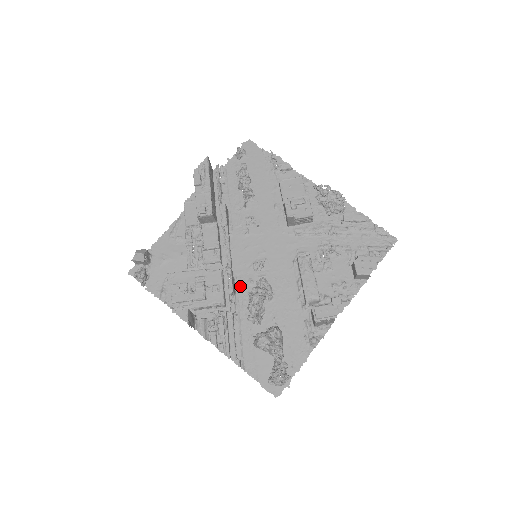
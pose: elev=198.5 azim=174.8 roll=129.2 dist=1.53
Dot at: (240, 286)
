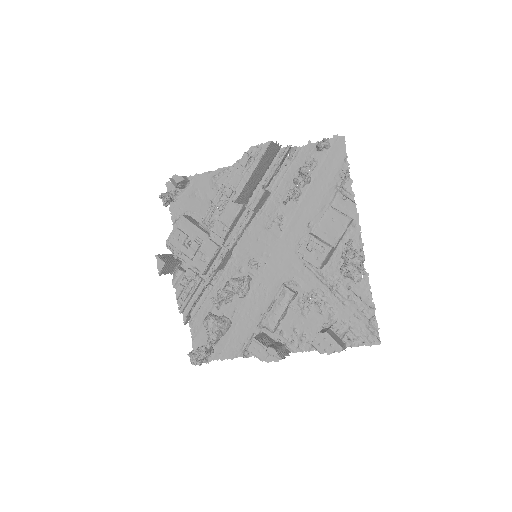
Dot at: (231, 266)
